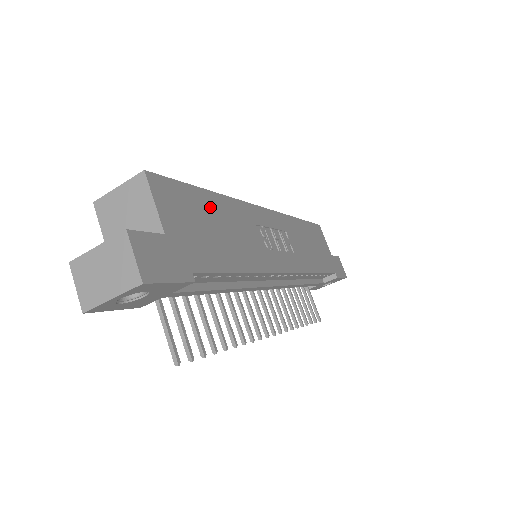
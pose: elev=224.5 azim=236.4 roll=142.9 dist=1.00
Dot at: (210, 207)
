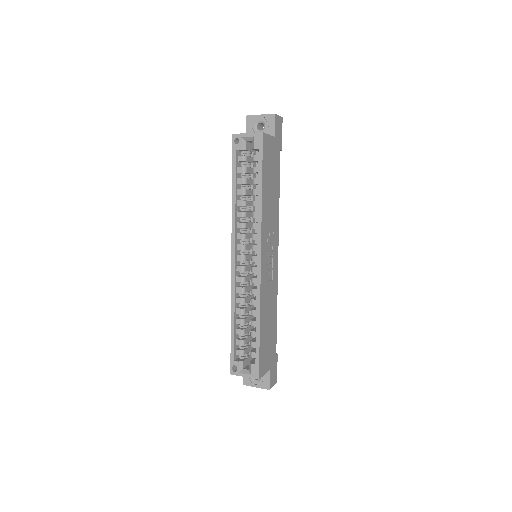
Dot at: (264, 331)
